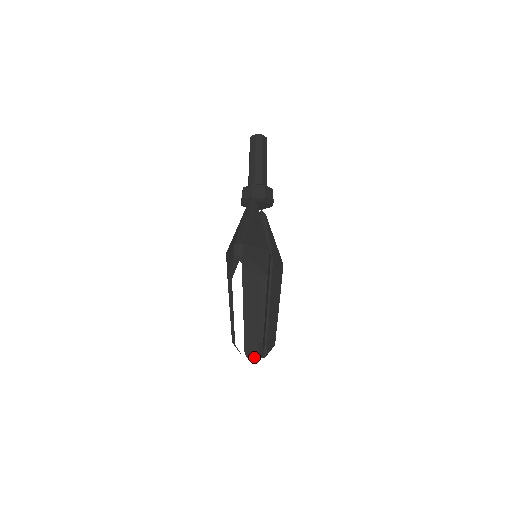
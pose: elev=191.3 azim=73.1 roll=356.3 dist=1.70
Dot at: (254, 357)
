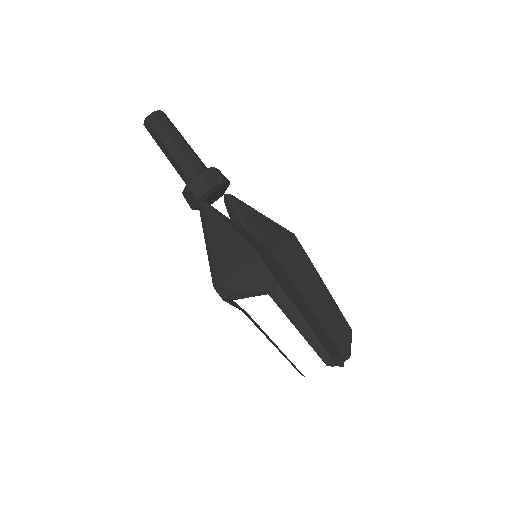
Dot at: occluded
